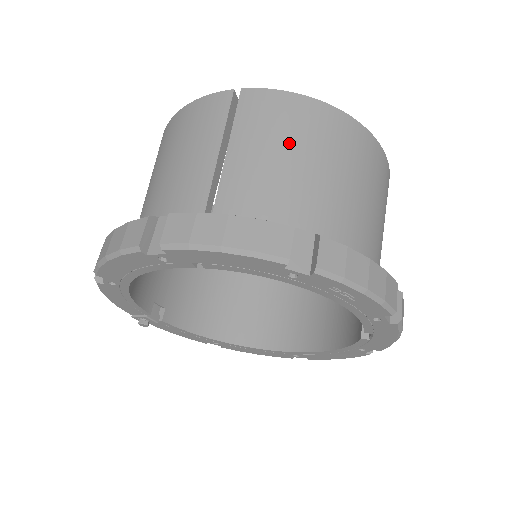
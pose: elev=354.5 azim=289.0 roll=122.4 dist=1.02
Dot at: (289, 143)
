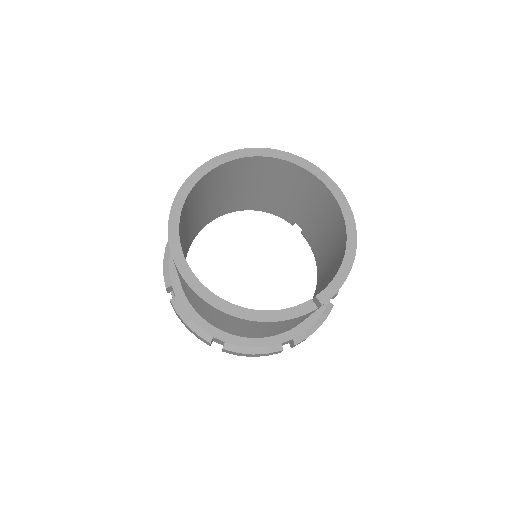
Dot at: occluded
